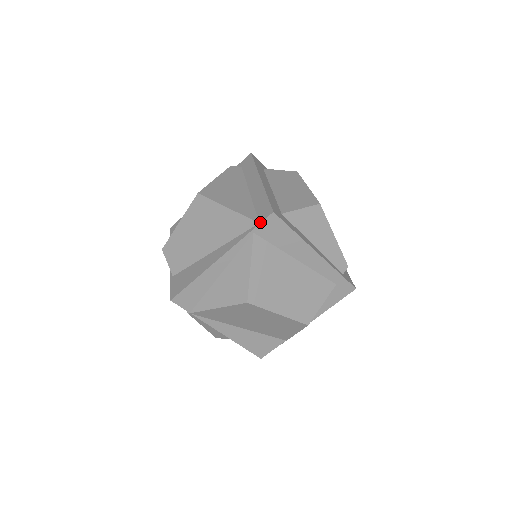
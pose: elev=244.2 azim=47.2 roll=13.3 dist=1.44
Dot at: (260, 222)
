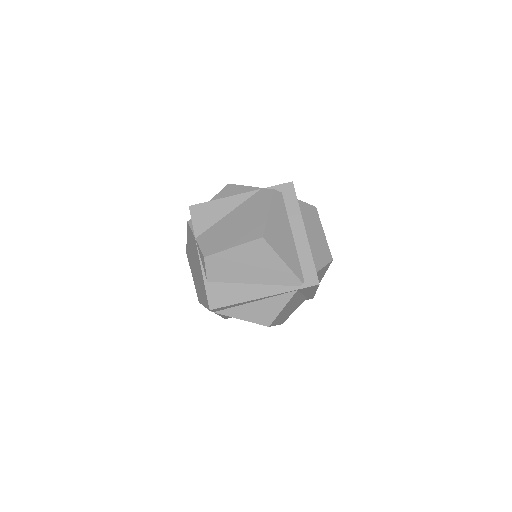
Dot at: (307, 286)
